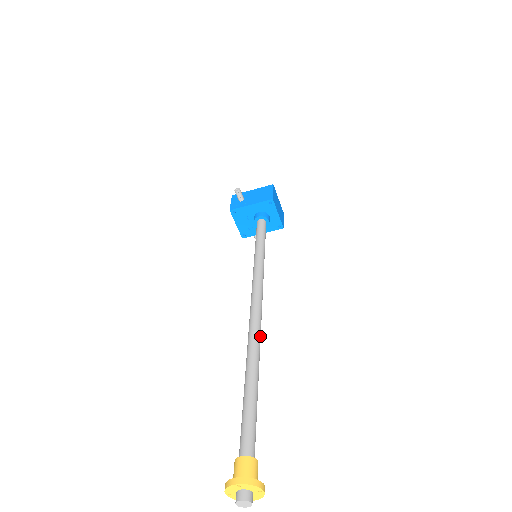
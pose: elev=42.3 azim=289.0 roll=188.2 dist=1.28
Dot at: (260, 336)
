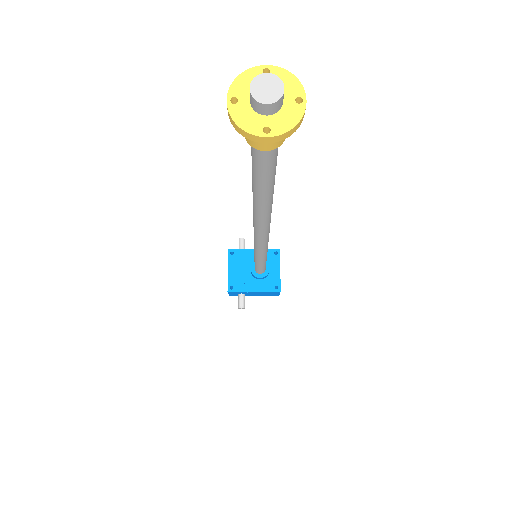
Dot at: (270, 218)
